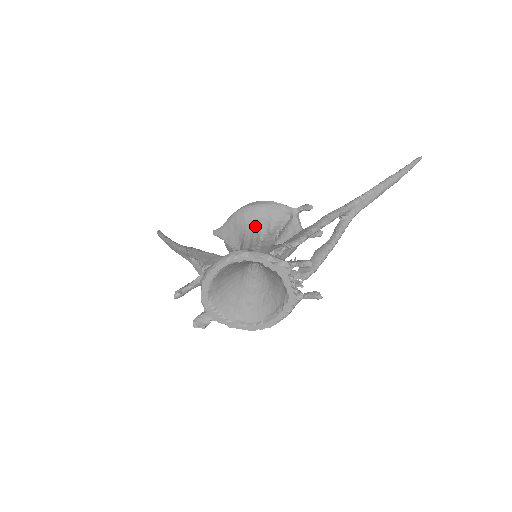
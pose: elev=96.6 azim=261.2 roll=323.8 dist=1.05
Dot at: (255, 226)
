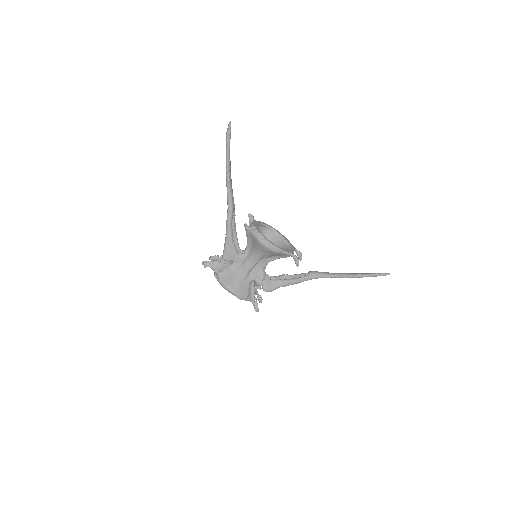
Dot at: (262, 255)
